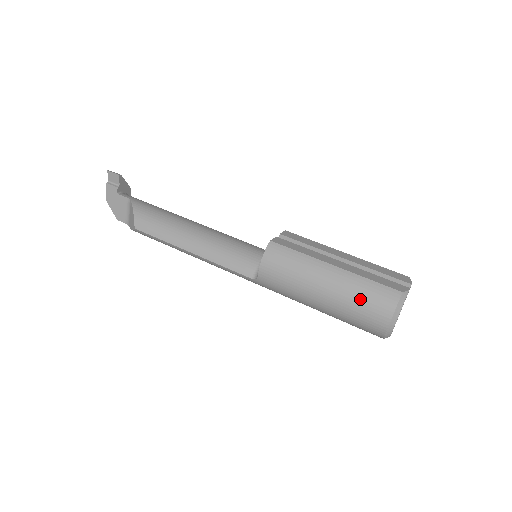
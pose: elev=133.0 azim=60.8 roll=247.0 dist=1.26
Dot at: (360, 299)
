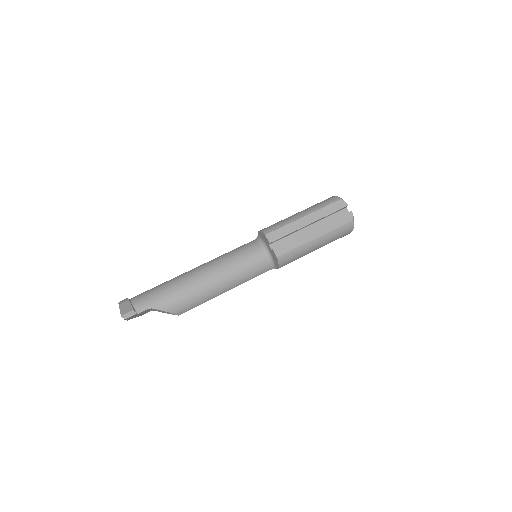
Dot at: (336, 238)
